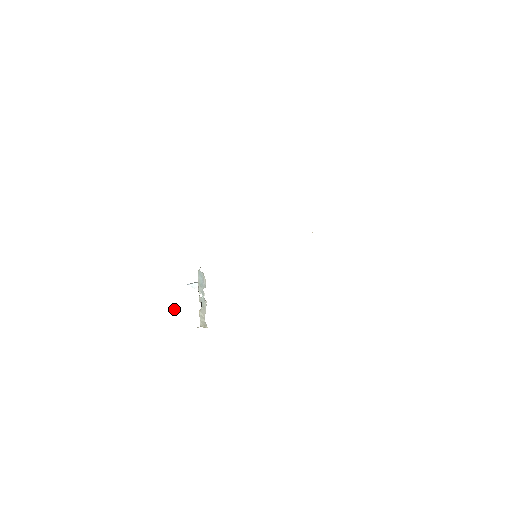
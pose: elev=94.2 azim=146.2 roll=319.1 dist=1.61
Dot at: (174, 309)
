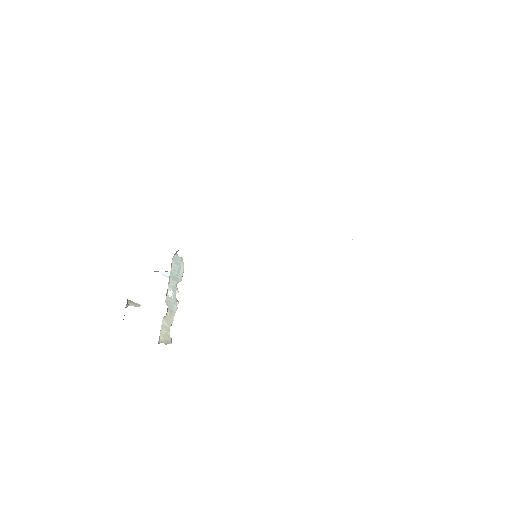
Dot at: (134, 302)
